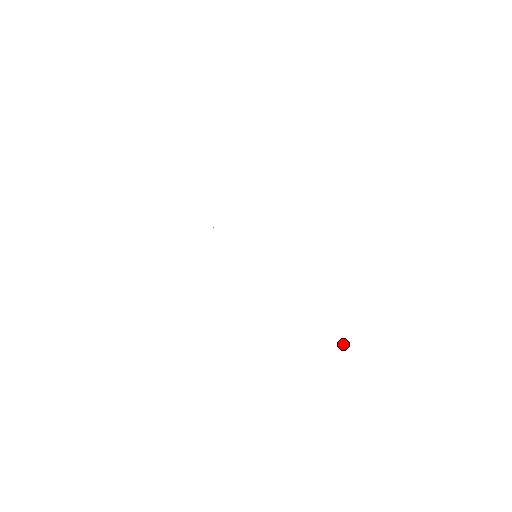
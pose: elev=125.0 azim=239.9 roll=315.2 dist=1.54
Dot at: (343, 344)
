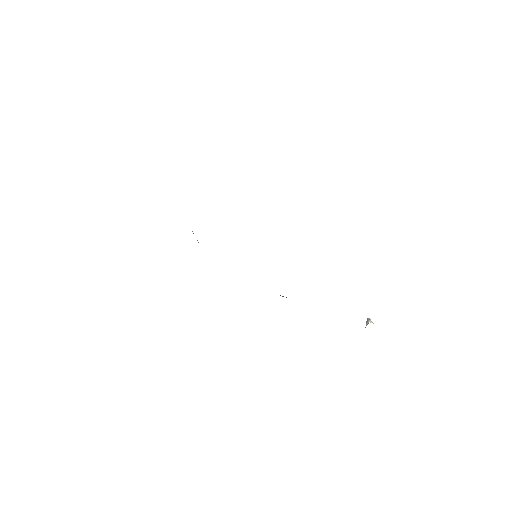
Dot at: (371, 322)
